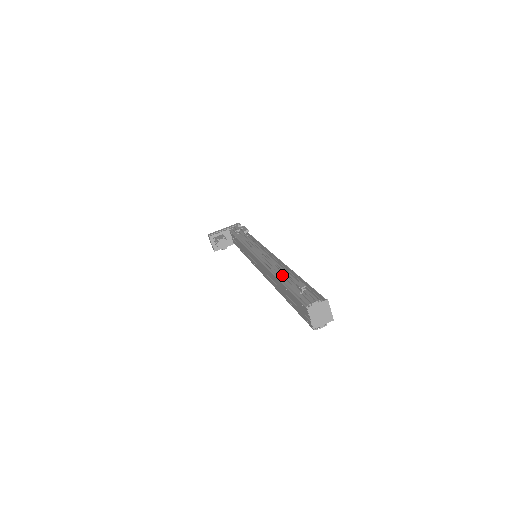
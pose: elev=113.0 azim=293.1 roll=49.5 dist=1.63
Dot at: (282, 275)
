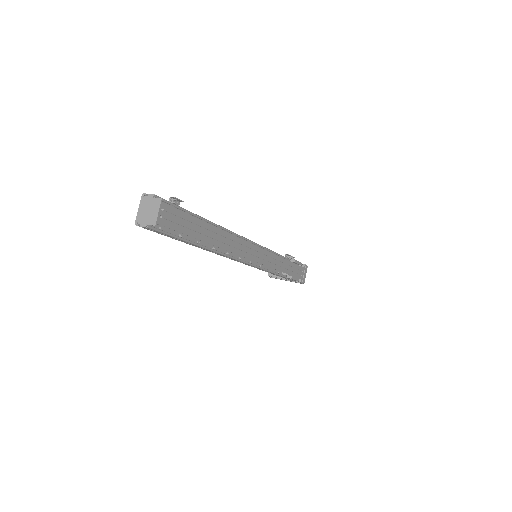
Dot at: occluded
